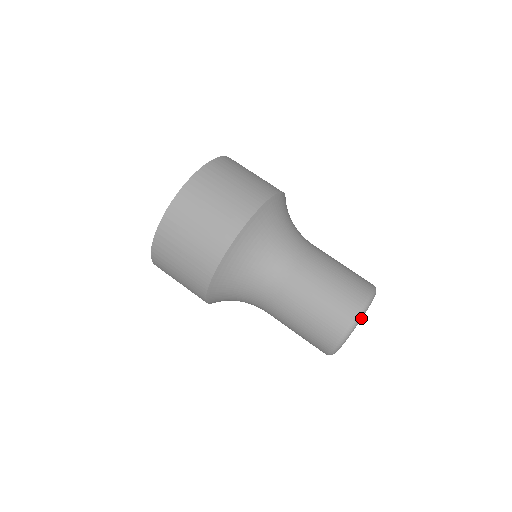
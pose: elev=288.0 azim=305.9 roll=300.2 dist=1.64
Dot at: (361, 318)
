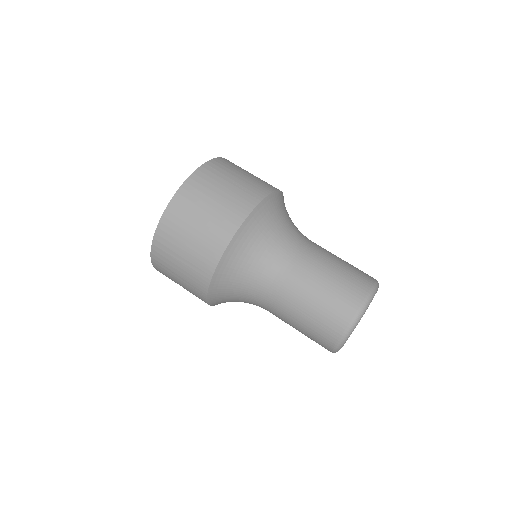
Dot at: (375, 293)
